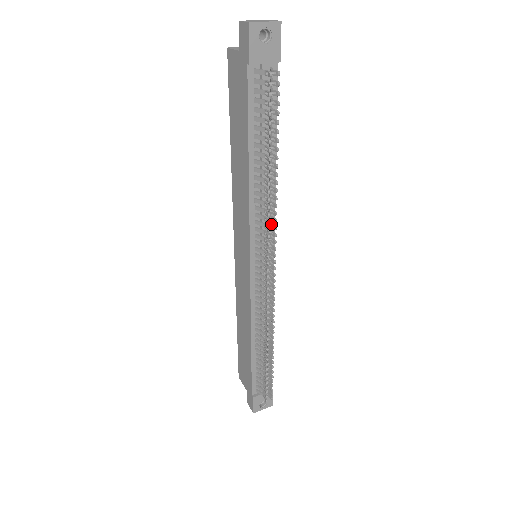
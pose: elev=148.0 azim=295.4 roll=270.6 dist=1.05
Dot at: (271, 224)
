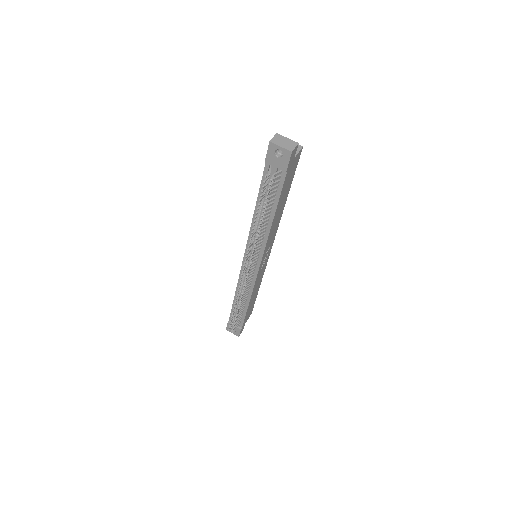
Dot at: occluded
